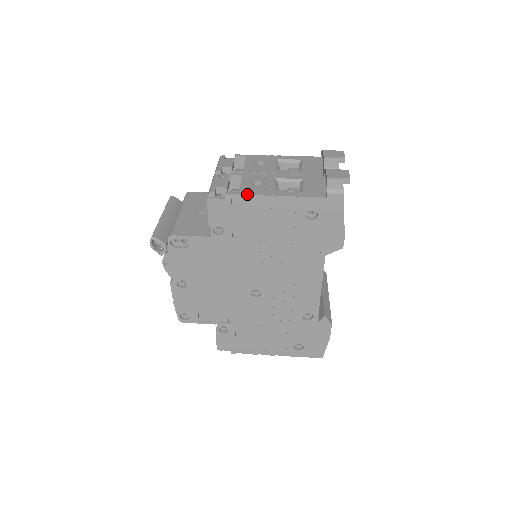
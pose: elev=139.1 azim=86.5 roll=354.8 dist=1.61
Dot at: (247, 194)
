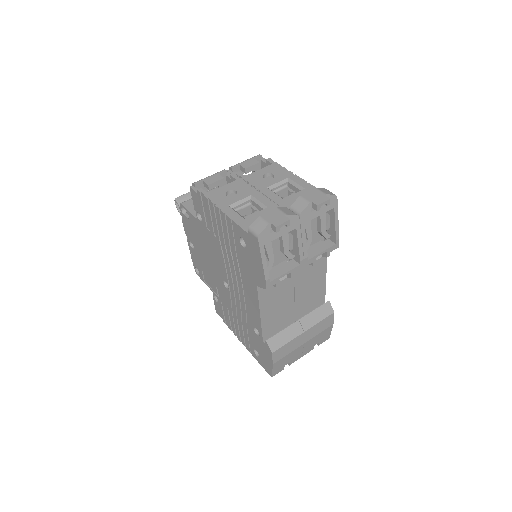
Dot at: (208, 198)
